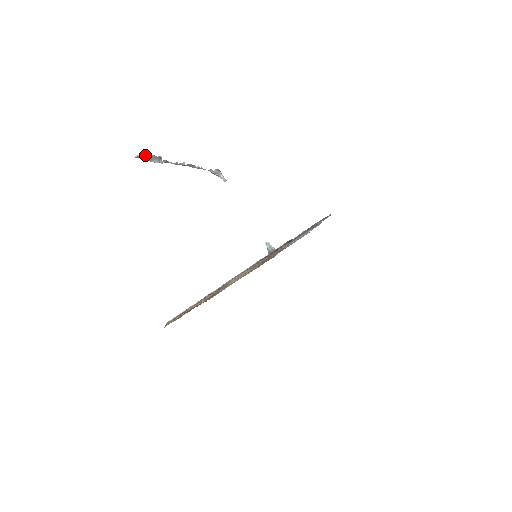
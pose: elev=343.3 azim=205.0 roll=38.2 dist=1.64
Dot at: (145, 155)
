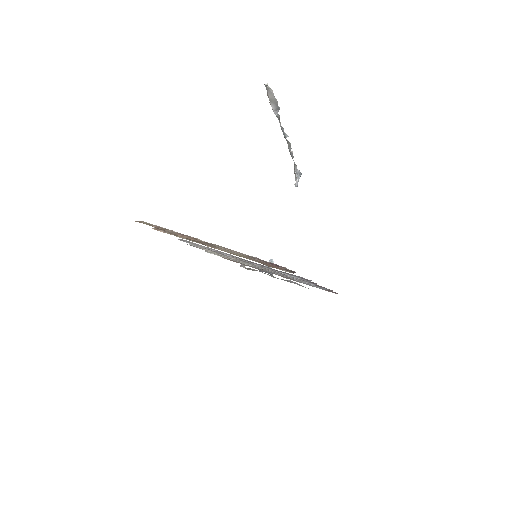
Dot at: (272, 92)
